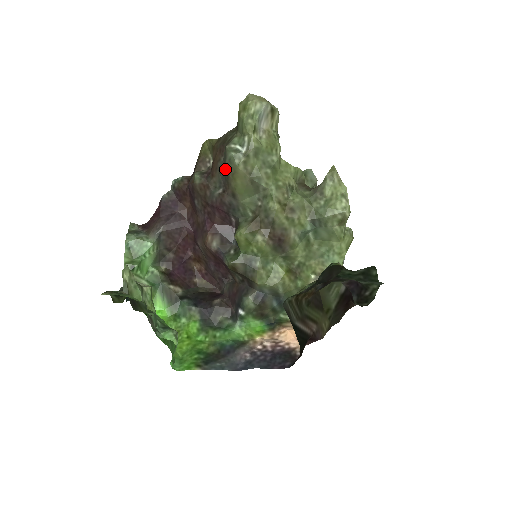
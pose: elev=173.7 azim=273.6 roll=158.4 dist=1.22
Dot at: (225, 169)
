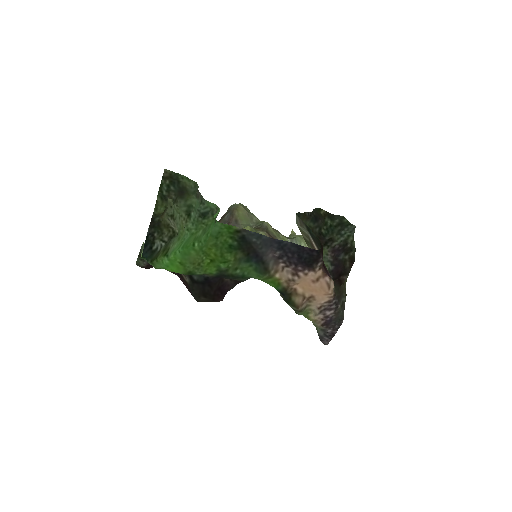
Dot at: (230, 210)
